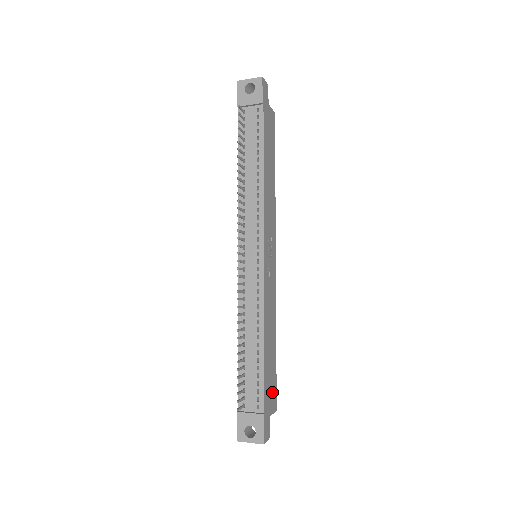
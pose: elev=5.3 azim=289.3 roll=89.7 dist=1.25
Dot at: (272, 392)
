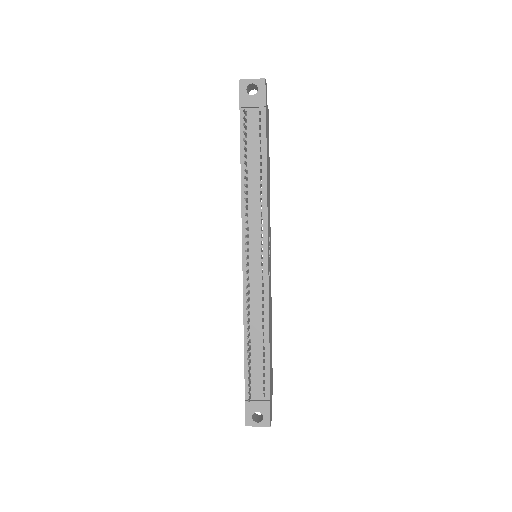
Dot at: (271, 379)
